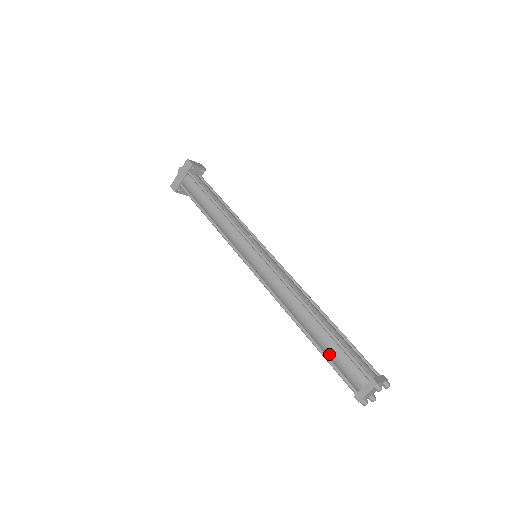
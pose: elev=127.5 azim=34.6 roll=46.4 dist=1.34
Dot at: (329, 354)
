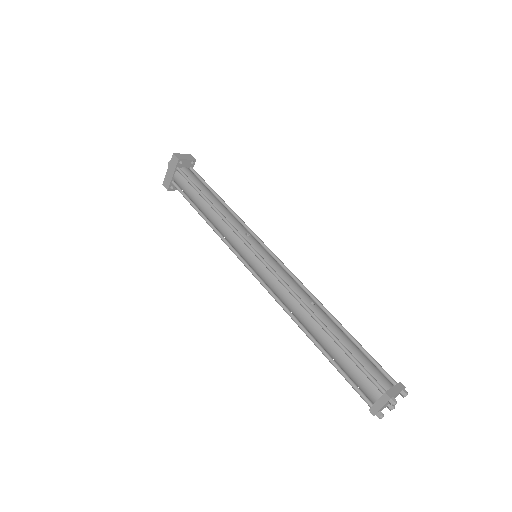
Dot at: (339, 364)
